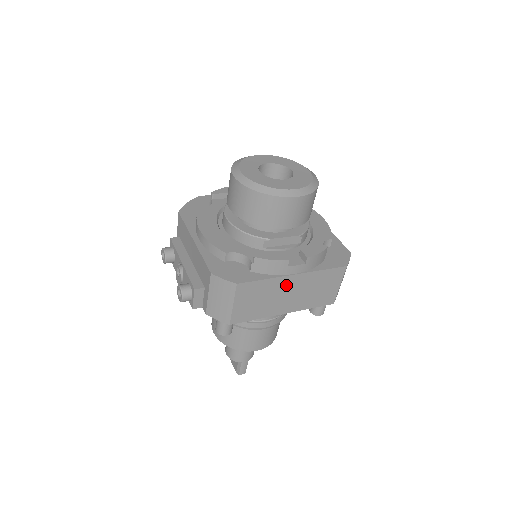
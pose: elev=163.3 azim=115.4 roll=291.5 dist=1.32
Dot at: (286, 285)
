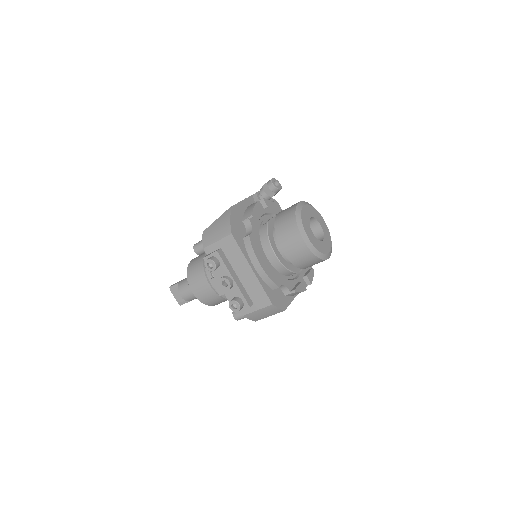
Dot at: occluded
